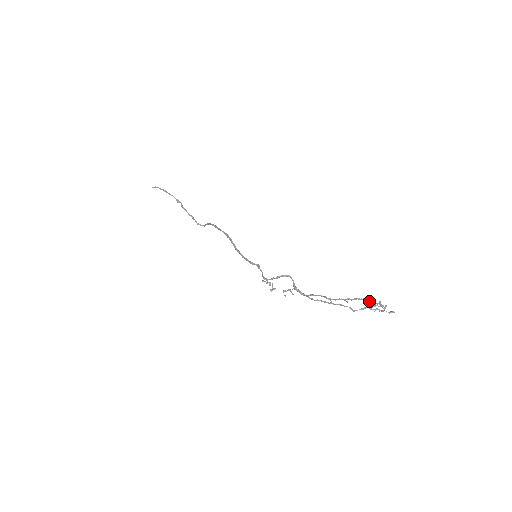
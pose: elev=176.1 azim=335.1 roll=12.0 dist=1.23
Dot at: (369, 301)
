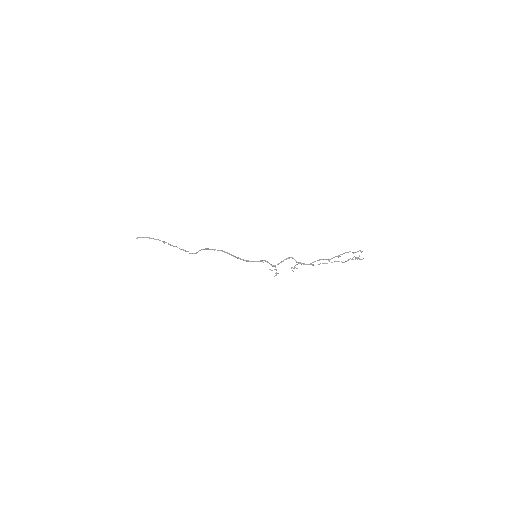
Dot at: (353, 252)
